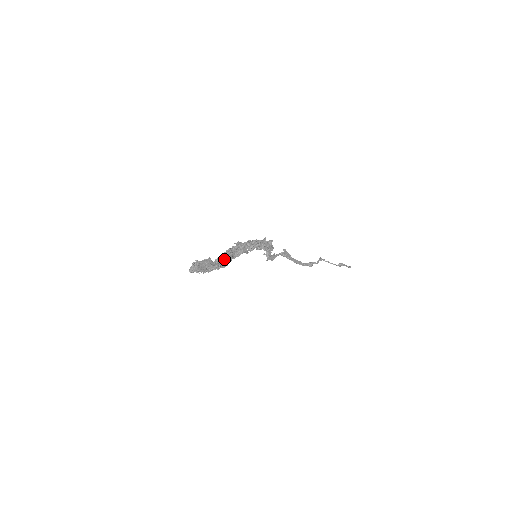
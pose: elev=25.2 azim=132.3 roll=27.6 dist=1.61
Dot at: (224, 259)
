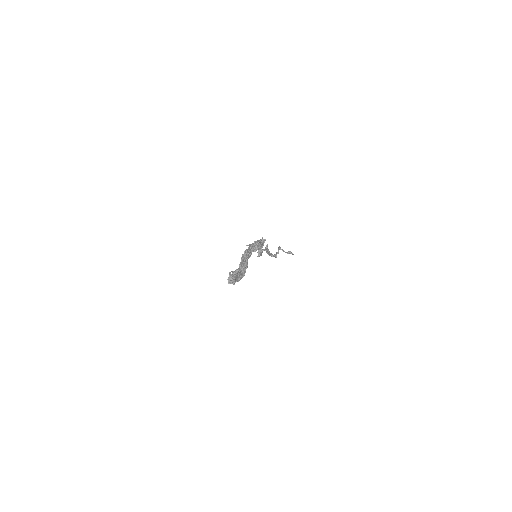
Dot at: (244, 265)
